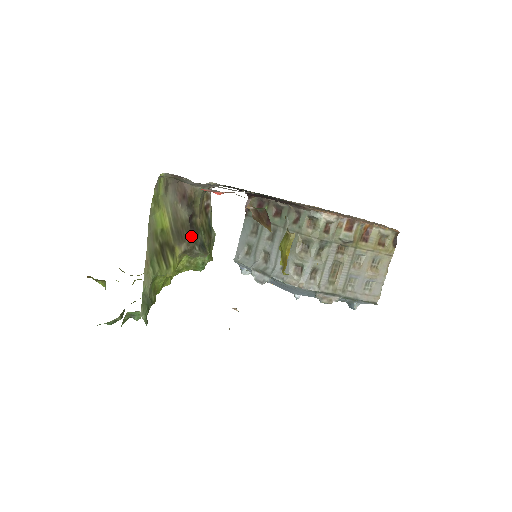
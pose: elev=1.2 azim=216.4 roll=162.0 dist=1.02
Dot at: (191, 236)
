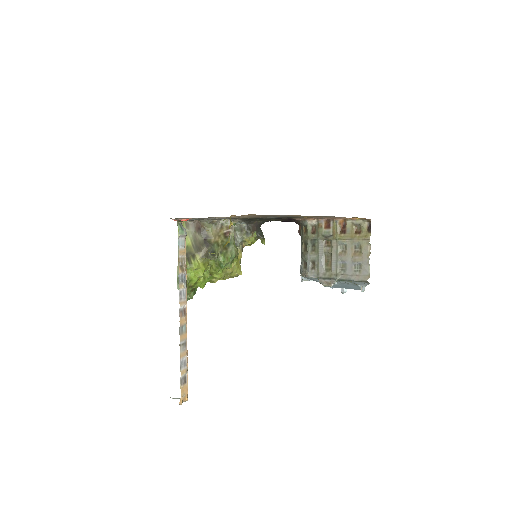
Dot at: (206, 248)
